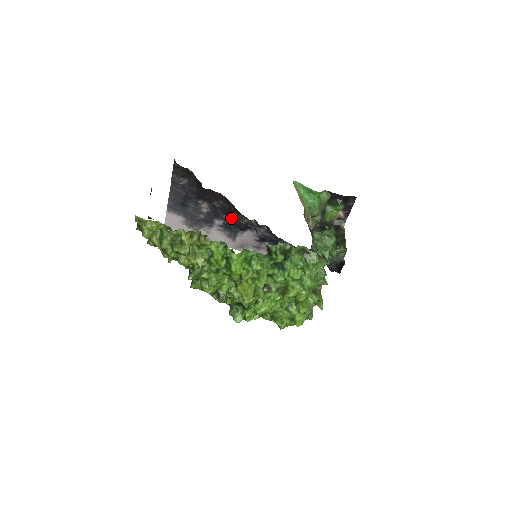
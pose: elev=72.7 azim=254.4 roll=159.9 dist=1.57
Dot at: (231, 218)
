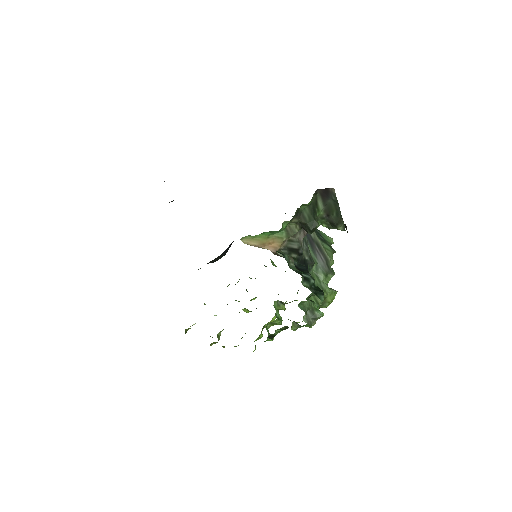
Dot at: occluded
